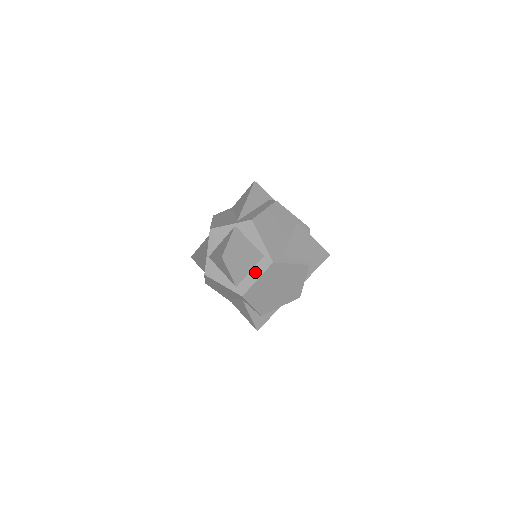
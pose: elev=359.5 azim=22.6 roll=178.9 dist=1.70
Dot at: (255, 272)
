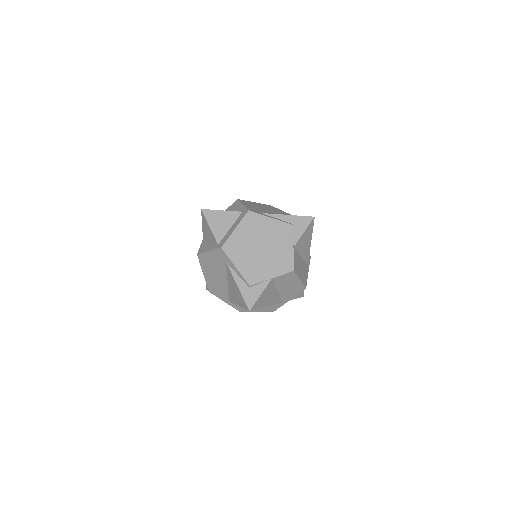
Dot at: (234, 226)
